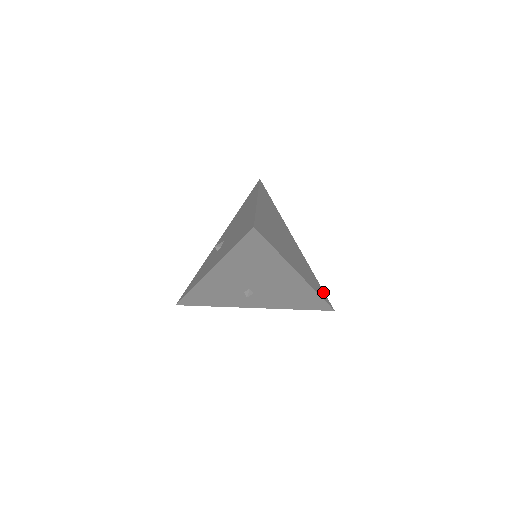
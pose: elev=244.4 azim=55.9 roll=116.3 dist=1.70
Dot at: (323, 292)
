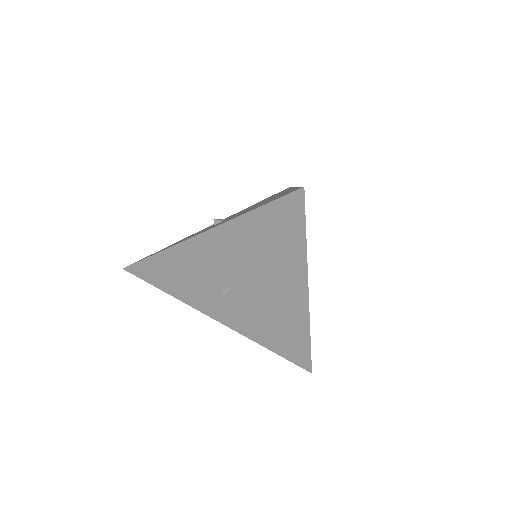
Dot at: occluded
